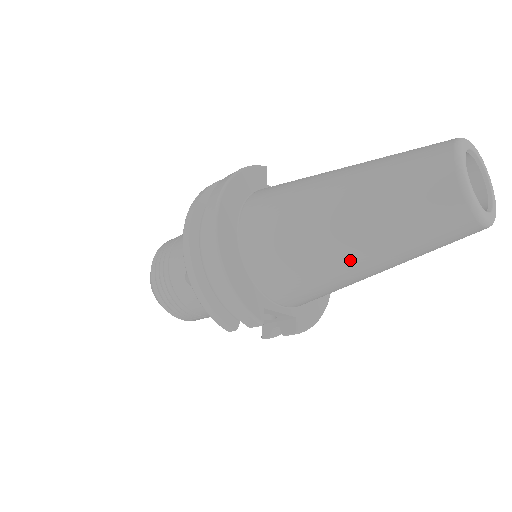
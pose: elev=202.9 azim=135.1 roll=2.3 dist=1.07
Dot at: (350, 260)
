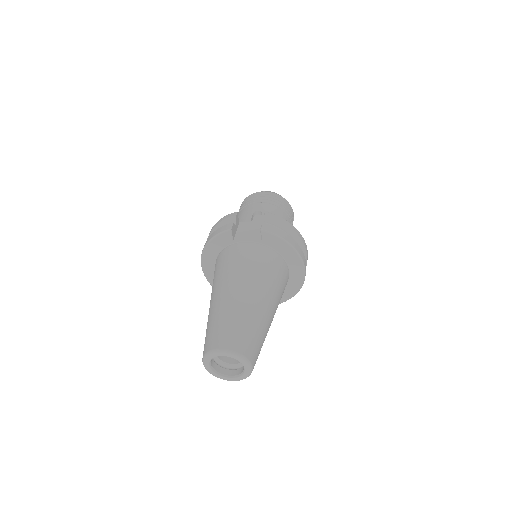
Dot at: occluded
